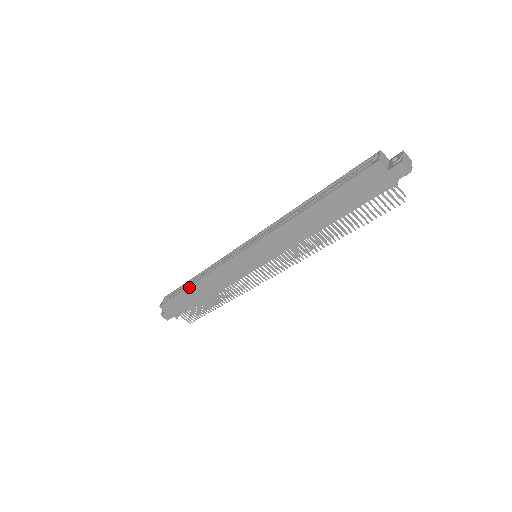
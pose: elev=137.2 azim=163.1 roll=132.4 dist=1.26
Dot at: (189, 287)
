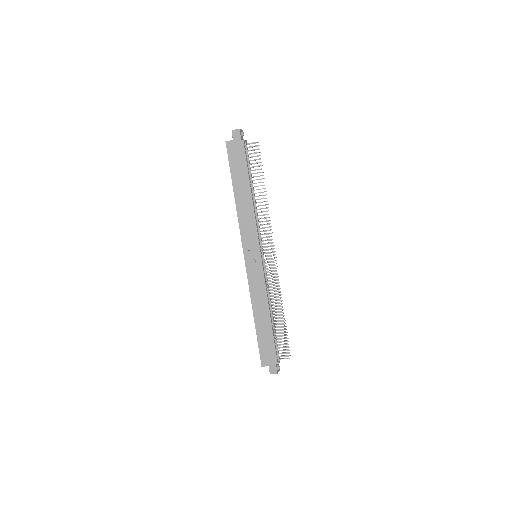
Dot at: (255, 323)
